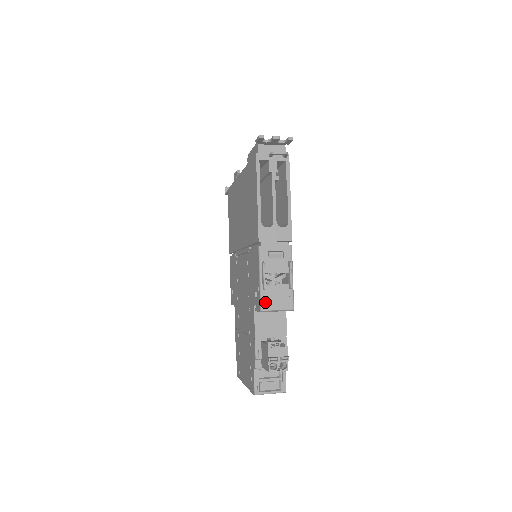
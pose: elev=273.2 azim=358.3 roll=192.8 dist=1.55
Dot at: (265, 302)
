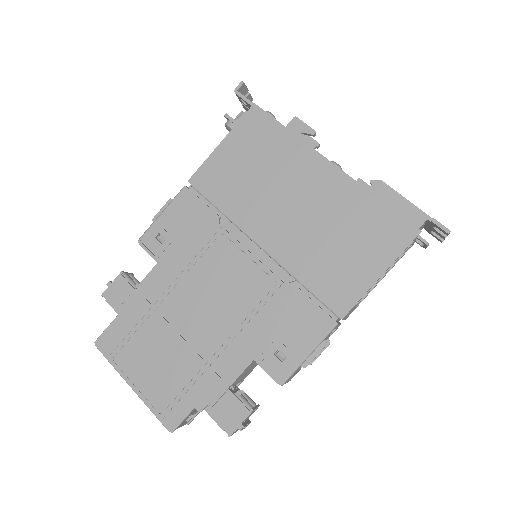
Dot at: occluded
